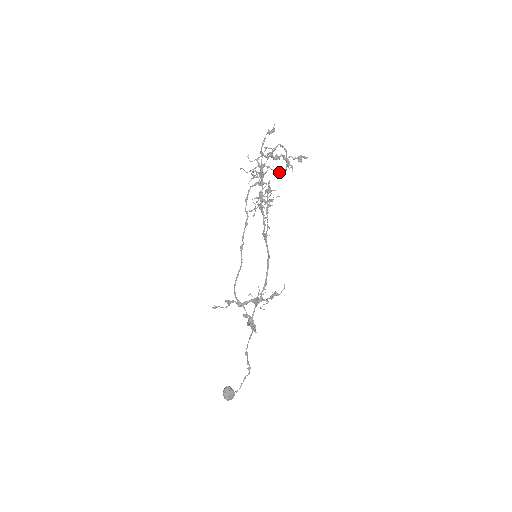
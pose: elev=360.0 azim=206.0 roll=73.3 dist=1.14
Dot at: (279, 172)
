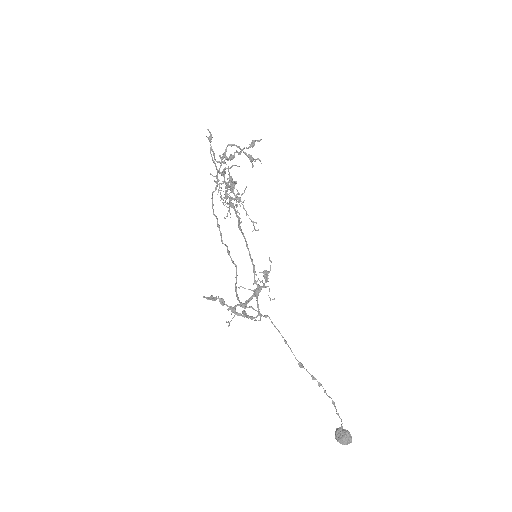
Dot at: occluded
